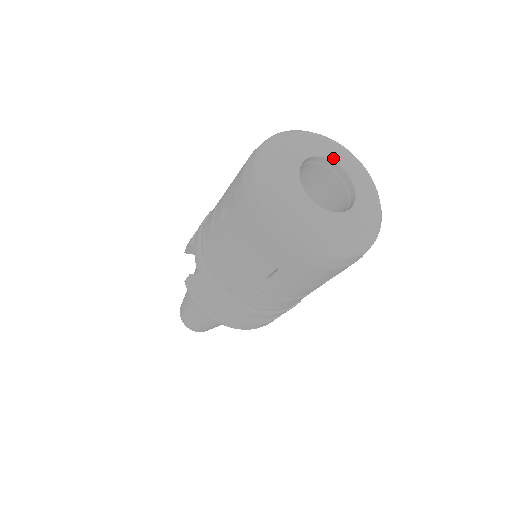
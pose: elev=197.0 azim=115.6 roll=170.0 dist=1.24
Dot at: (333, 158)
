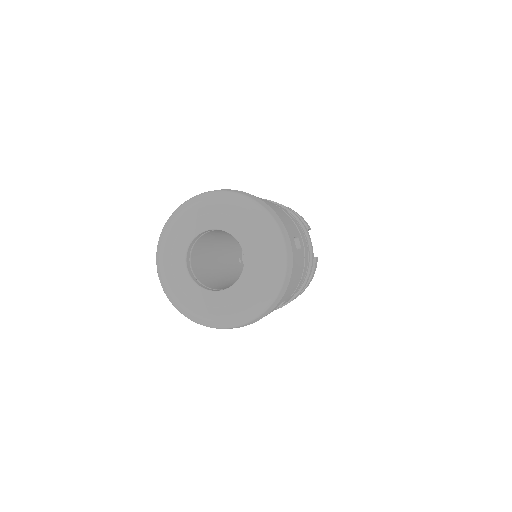
Dot at: (217, 226)
